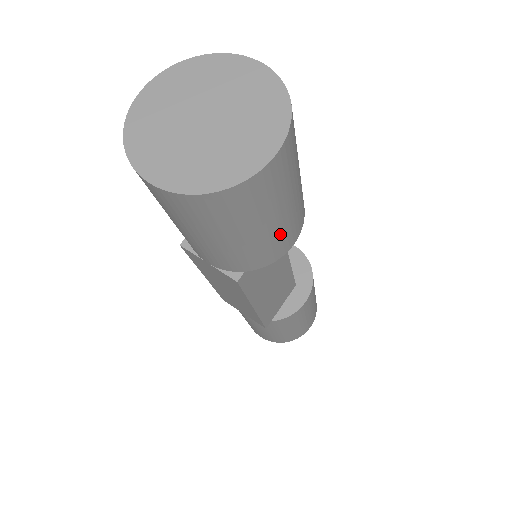
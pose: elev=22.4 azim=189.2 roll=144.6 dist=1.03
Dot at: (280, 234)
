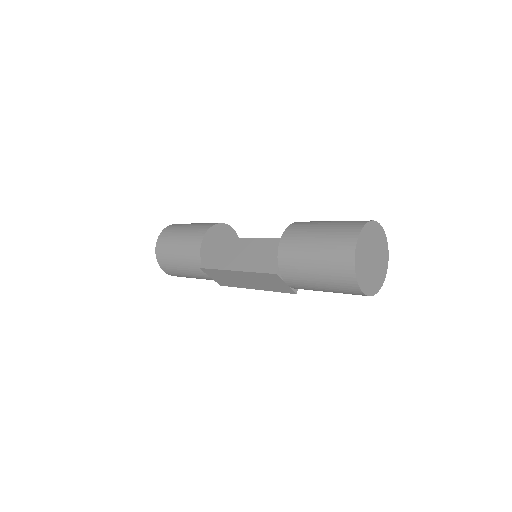
Dot at: occluded
